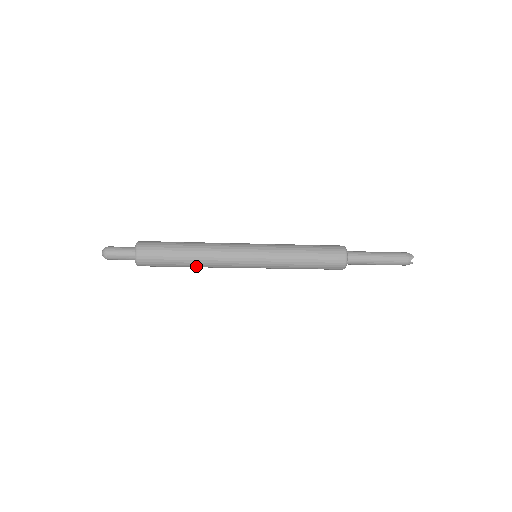
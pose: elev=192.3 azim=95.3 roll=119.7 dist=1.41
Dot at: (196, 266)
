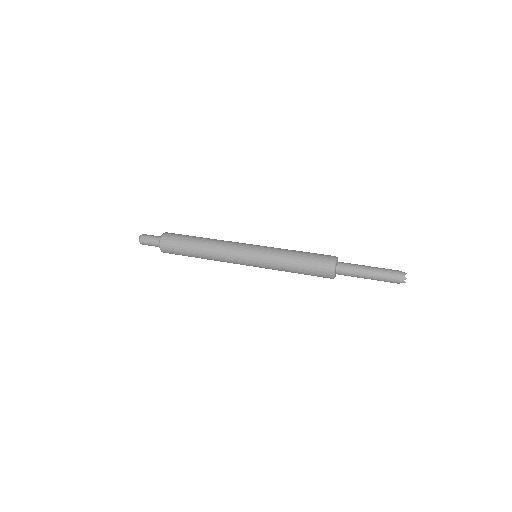
Dot at: (207, 259)
